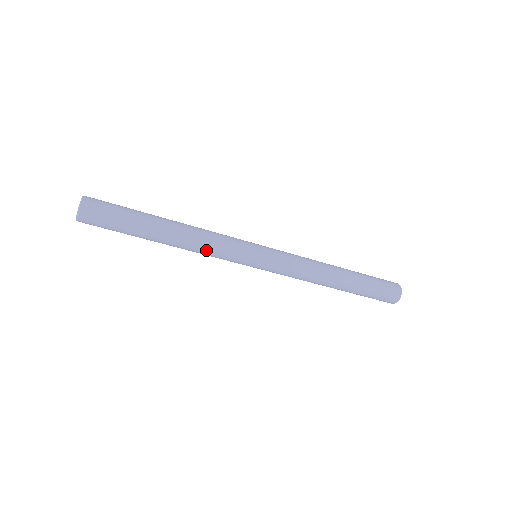
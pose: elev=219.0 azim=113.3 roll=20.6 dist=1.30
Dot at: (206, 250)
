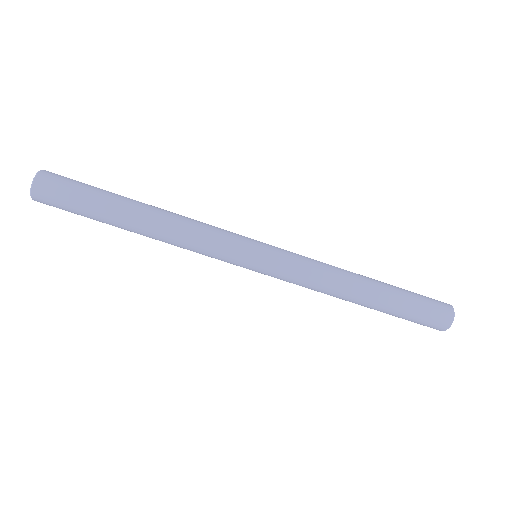
Dot at: (193, 232)
